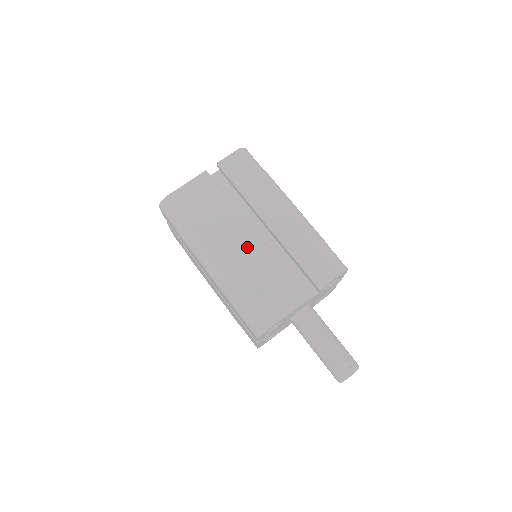
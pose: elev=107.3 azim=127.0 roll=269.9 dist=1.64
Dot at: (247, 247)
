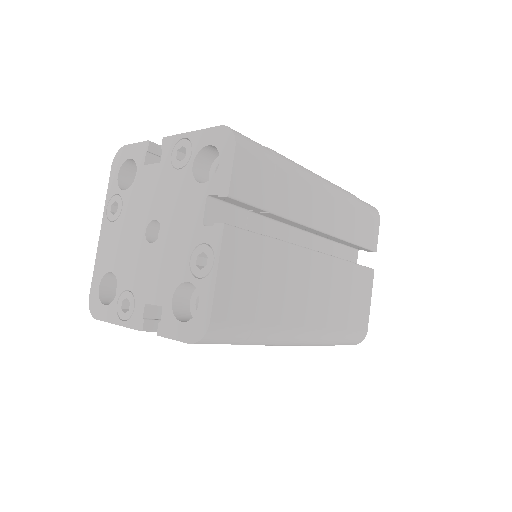
Dot at: (321, 279)
